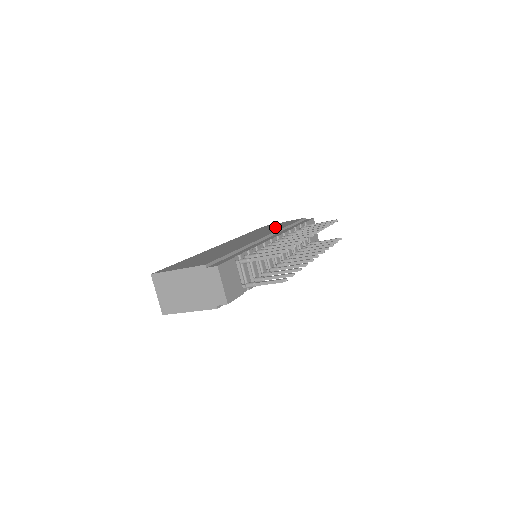
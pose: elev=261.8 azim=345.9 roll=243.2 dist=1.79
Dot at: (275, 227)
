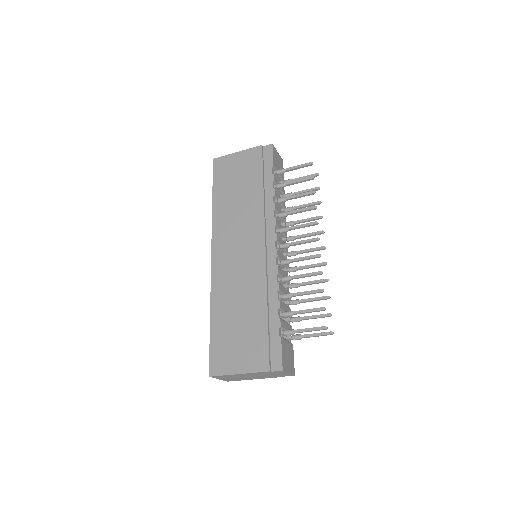
Dot at: (245, 189)
